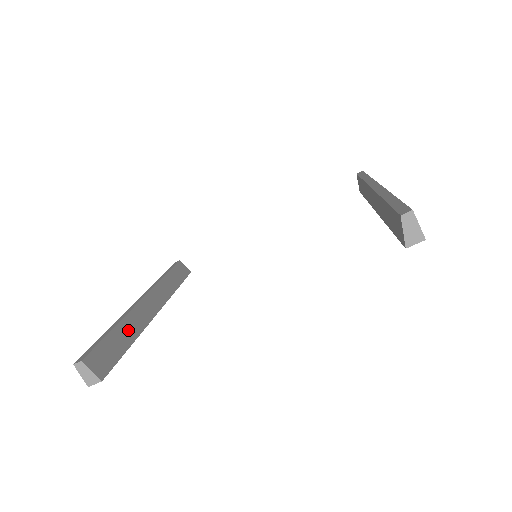
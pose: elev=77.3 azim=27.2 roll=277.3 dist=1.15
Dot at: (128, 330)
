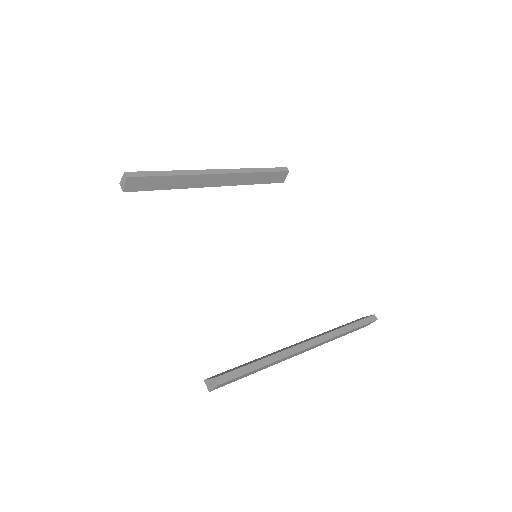
Dot at: (177, 182)
